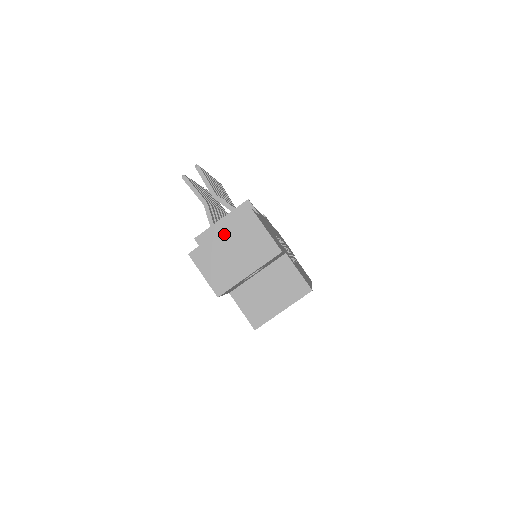
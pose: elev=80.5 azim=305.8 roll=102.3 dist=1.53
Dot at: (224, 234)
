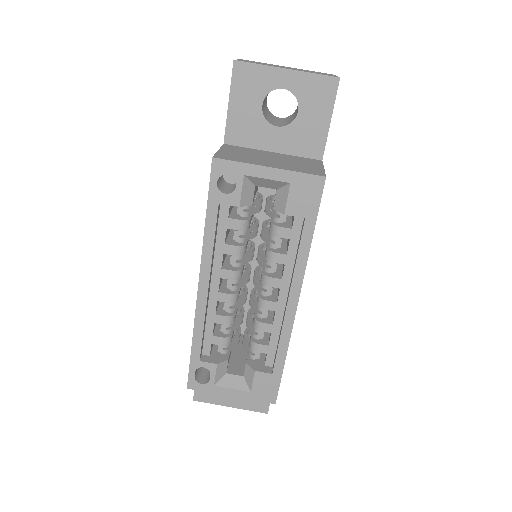
Dot at: occluded
